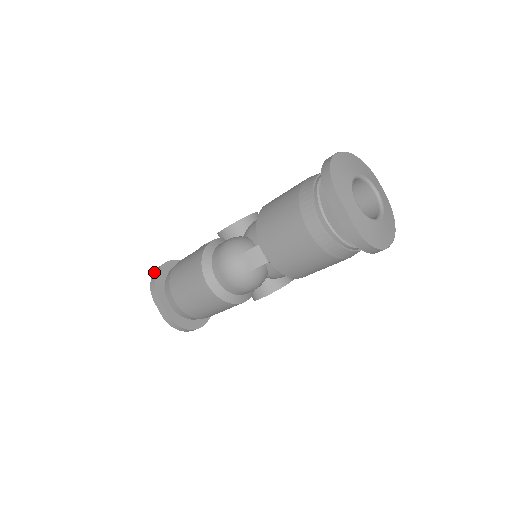
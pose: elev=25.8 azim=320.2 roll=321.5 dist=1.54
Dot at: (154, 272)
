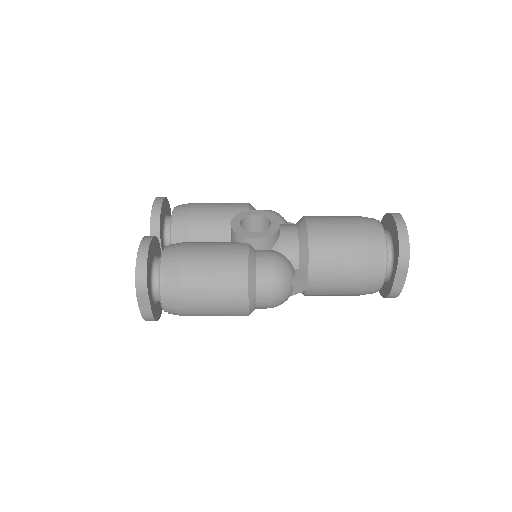
Dot at: (139, 259)
